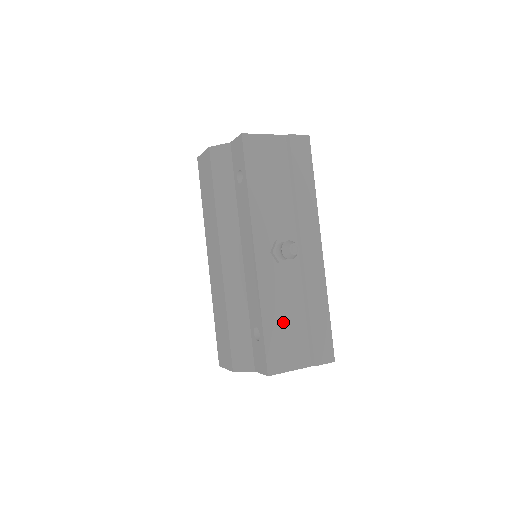
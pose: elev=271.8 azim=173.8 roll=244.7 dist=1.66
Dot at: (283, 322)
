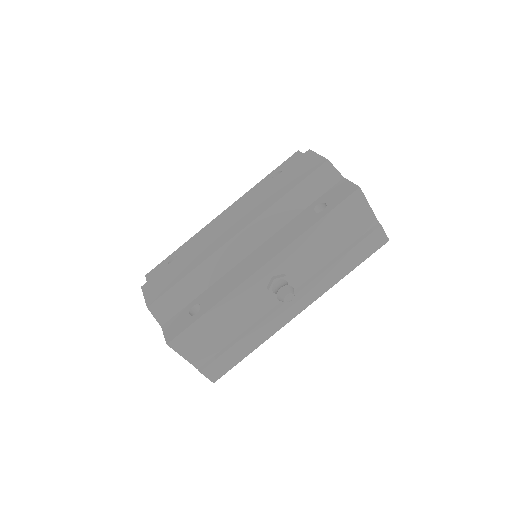
Dot at: (220, 325)
